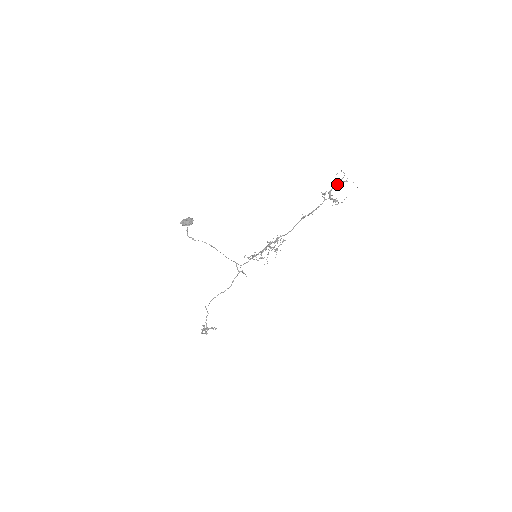
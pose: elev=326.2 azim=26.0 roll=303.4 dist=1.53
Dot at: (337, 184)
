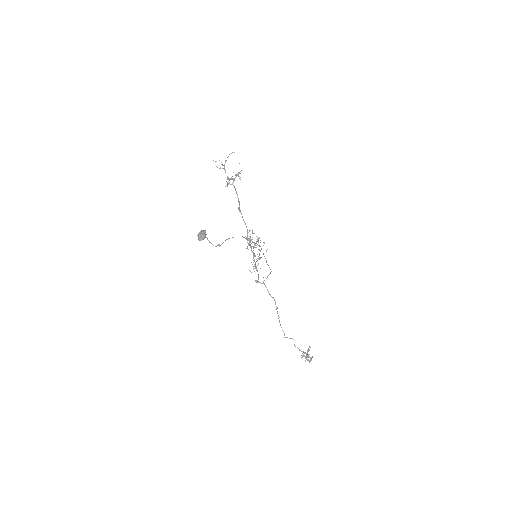
Dot at: (224, 169)
